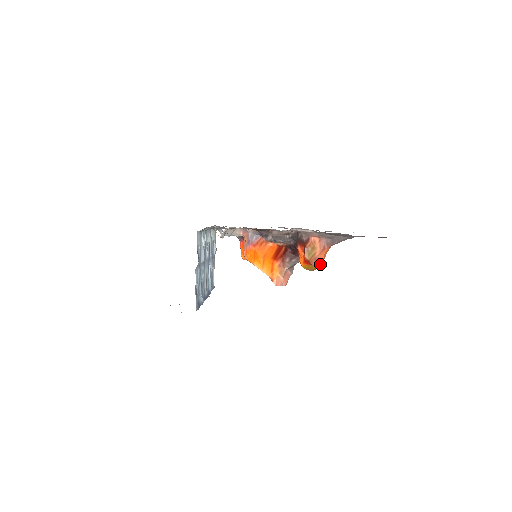
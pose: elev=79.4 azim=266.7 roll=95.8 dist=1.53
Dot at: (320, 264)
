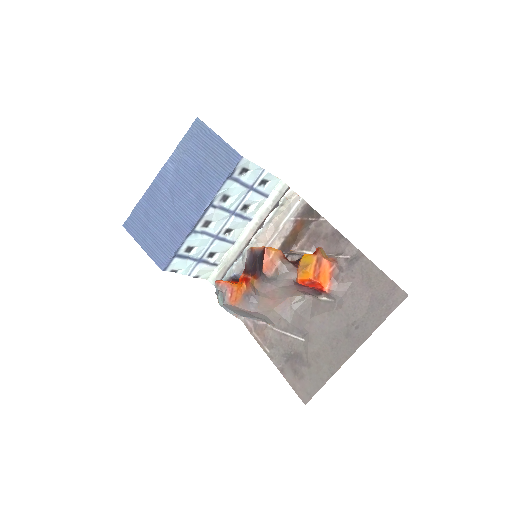
Dot at: (314, 272)
